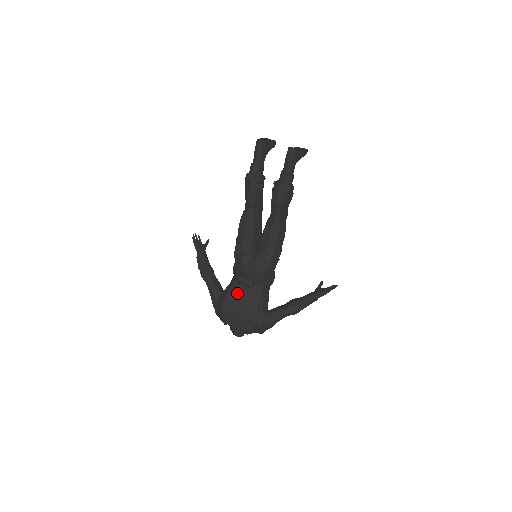
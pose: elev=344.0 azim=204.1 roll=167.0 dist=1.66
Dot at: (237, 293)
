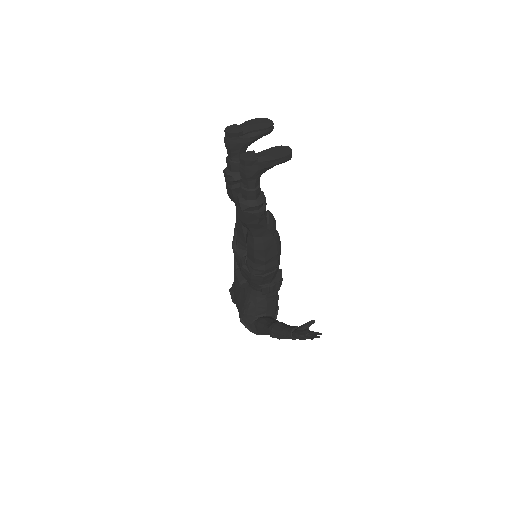
Dot at: occluded
